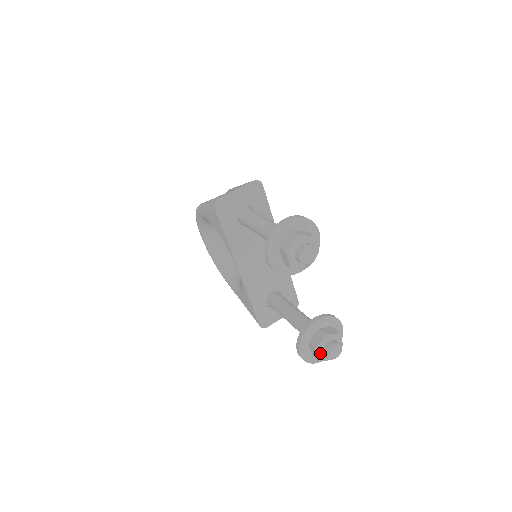
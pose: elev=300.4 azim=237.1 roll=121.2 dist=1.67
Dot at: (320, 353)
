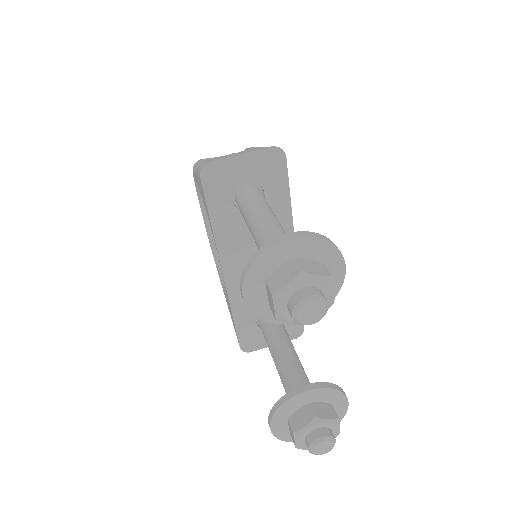
Dot at: (300, 440)
